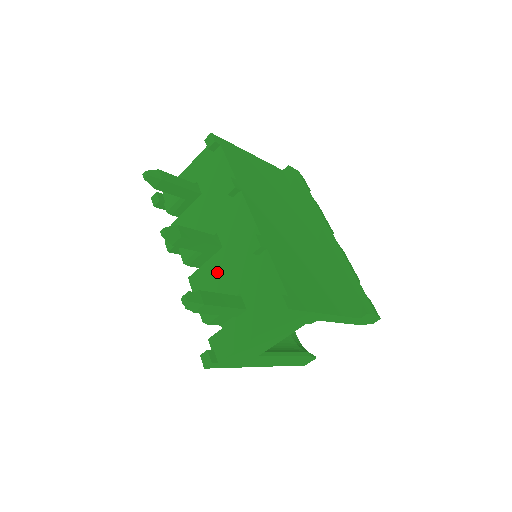
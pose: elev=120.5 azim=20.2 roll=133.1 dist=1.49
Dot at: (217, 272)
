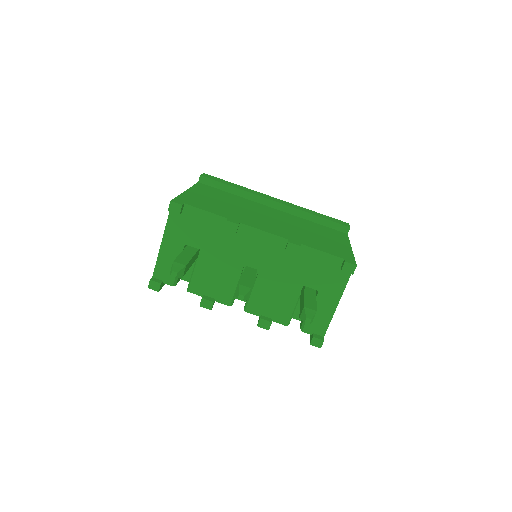
Dot at: (270, 288)
